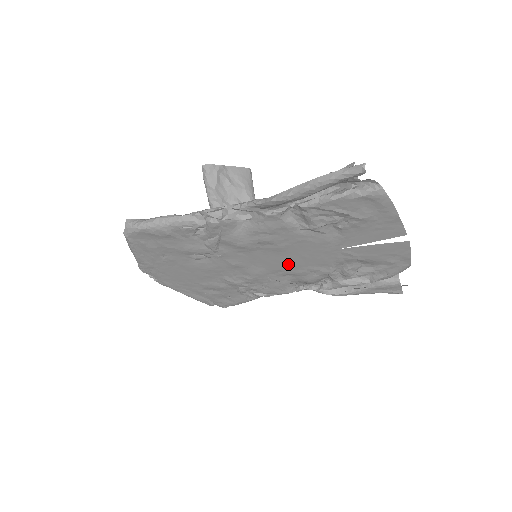
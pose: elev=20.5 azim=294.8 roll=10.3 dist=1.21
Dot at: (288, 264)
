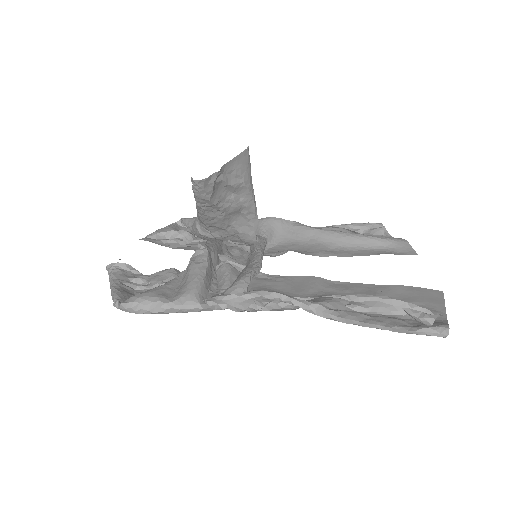
Dot at: occluded
